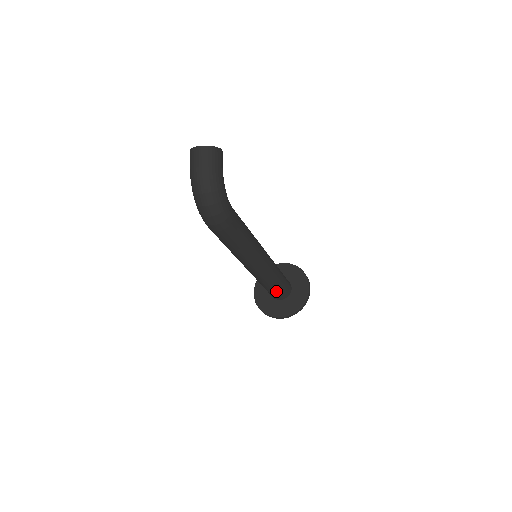
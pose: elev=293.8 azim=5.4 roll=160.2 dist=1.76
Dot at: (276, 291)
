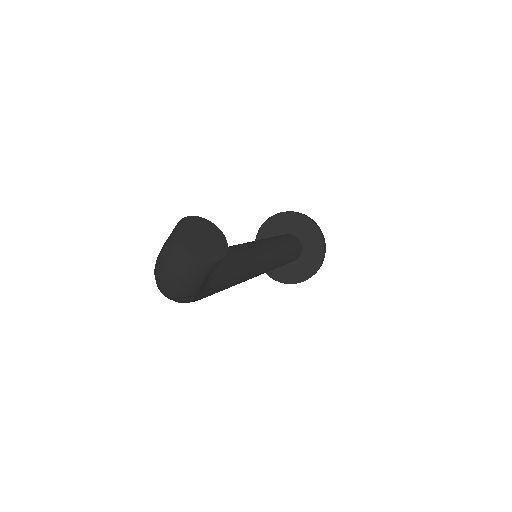
Dot at: occluded
